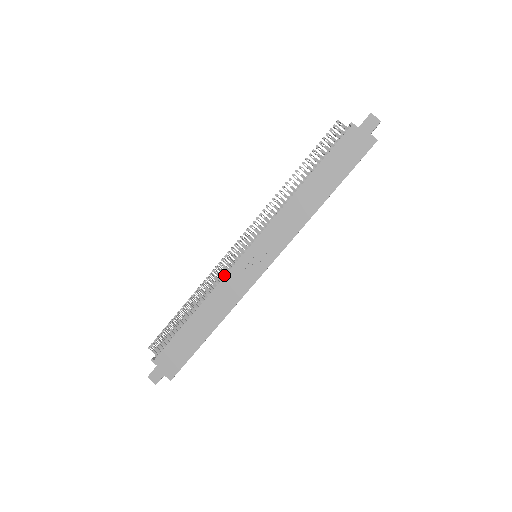
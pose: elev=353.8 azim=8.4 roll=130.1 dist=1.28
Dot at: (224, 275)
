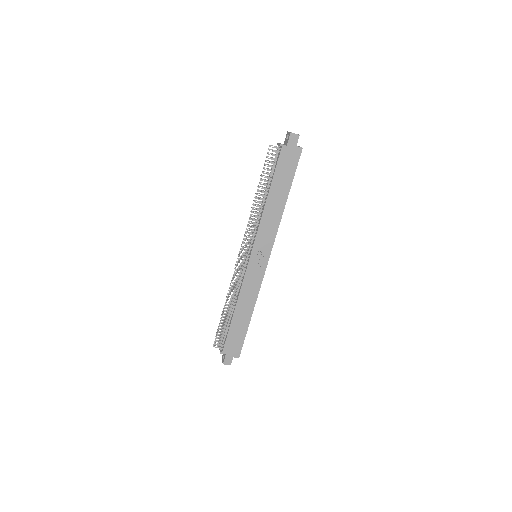
Dot at: (242, 279)
